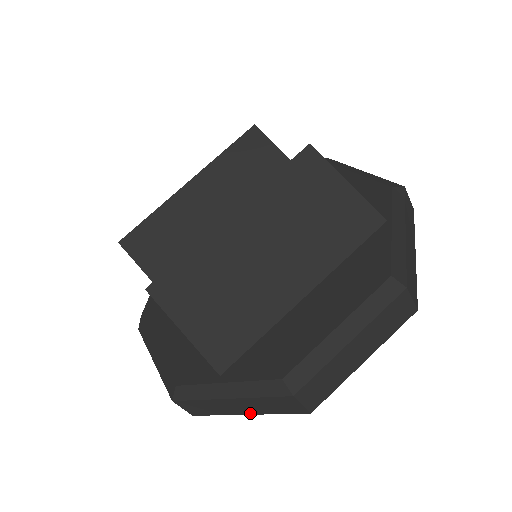
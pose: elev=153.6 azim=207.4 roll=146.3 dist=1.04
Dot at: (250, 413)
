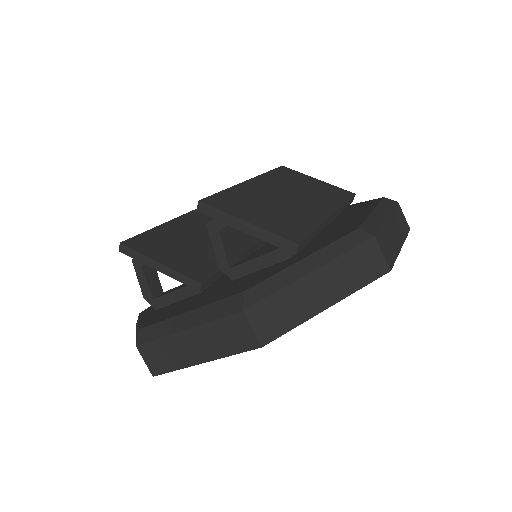
Dot at: (332, 301)
